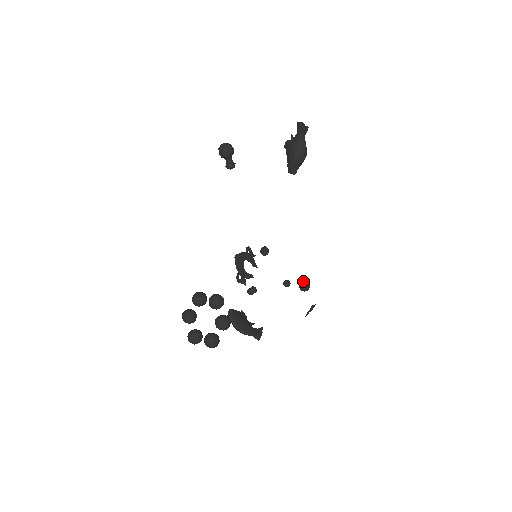
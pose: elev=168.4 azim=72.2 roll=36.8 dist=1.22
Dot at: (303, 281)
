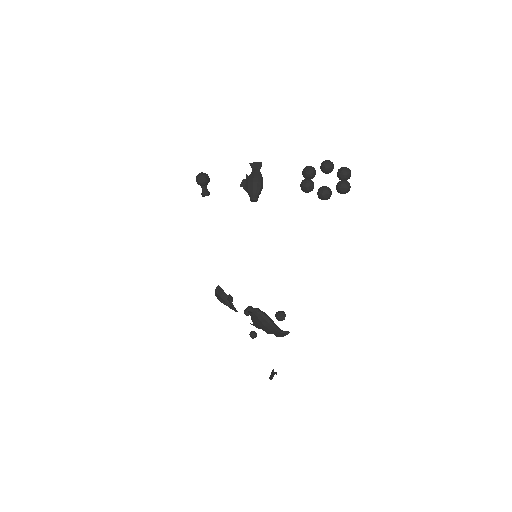
Dot at: (278, 311)
